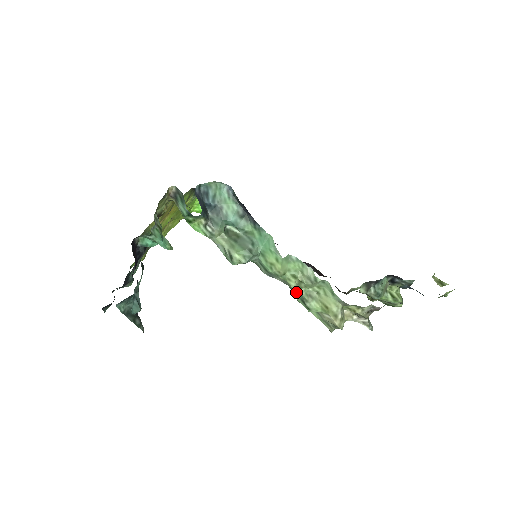
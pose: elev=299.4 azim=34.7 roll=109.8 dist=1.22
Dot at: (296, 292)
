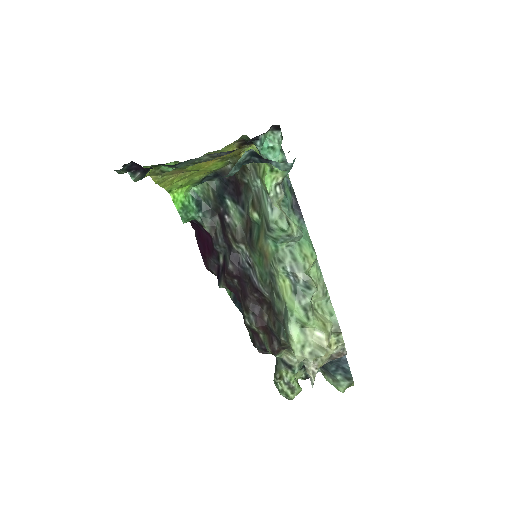
Dot at: (301, 298)
